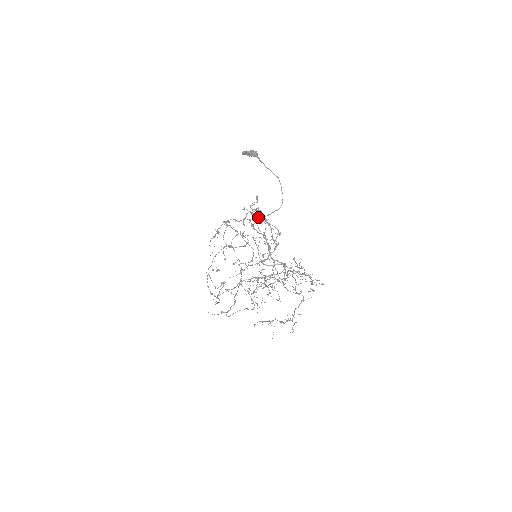
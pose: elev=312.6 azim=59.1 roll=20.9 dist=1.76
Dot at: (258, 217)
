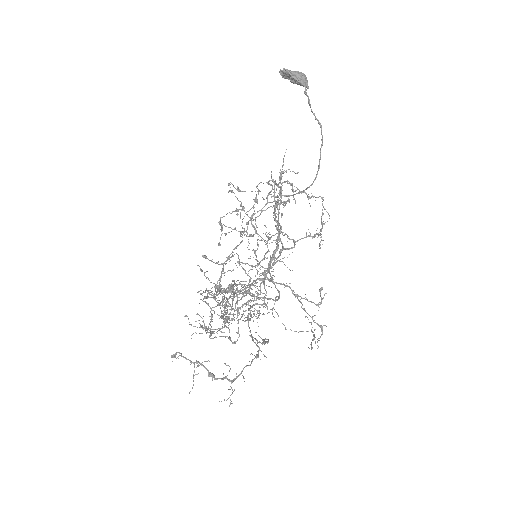
Dot at: (281, 193)
